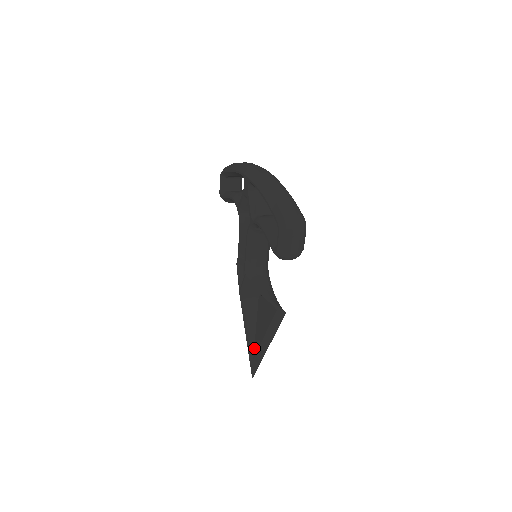
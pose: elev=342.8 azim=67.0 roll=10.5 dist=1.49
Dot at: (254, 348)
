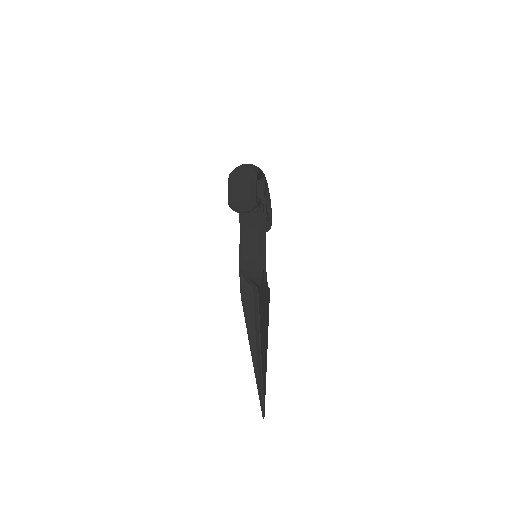
Dot at: occluded
